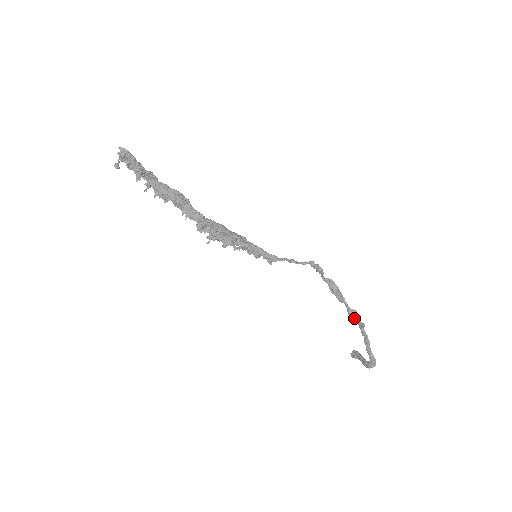
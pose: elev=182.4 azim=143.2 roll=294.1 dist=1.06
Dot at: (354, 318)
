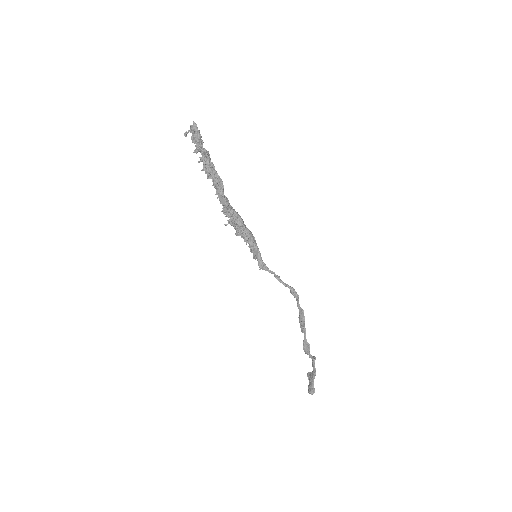
Dot at: (305, 349)
